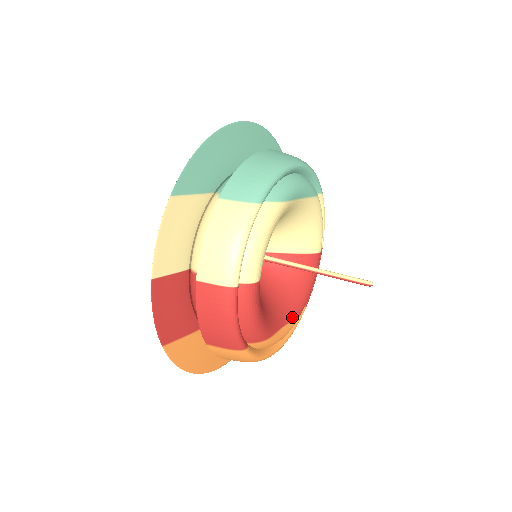
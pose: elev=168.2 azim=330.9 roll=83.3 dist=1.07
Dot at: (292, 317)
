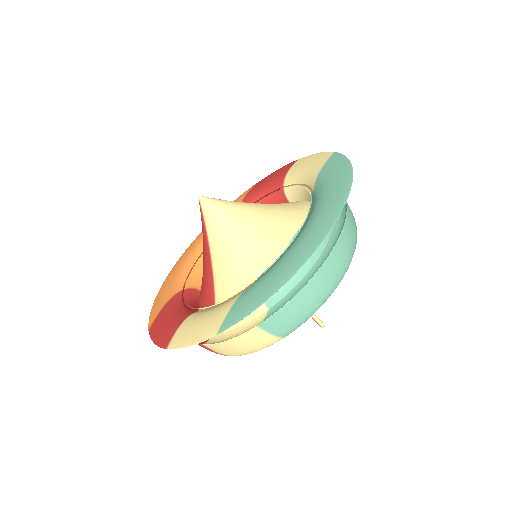
Dot at: occluded
